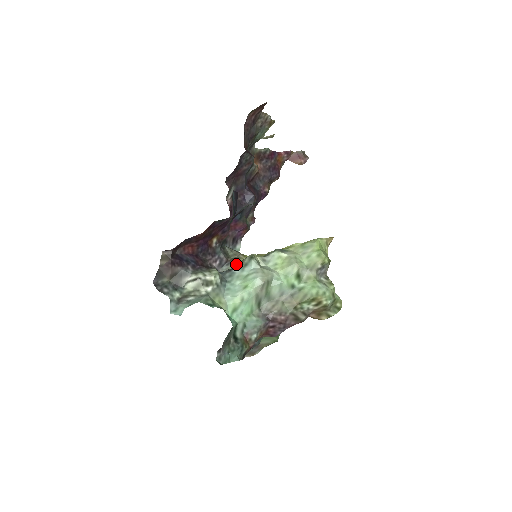
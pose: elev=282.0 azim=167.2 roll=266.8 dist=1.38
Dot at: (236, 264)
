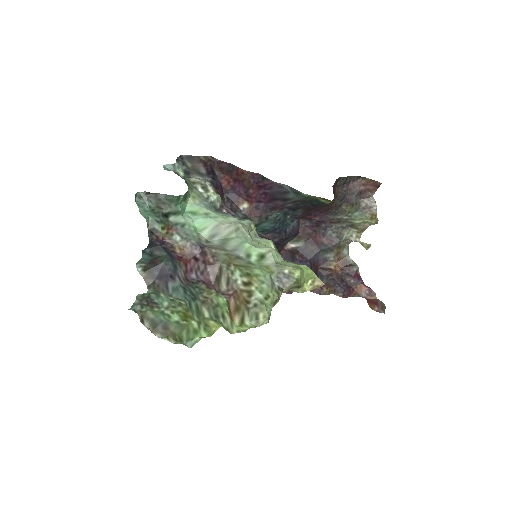
Dot at: occluded
